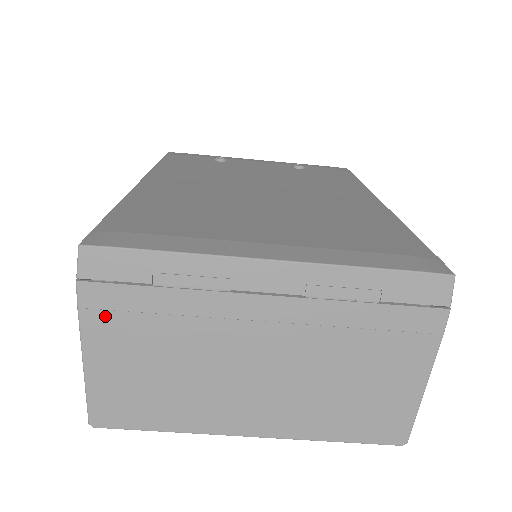
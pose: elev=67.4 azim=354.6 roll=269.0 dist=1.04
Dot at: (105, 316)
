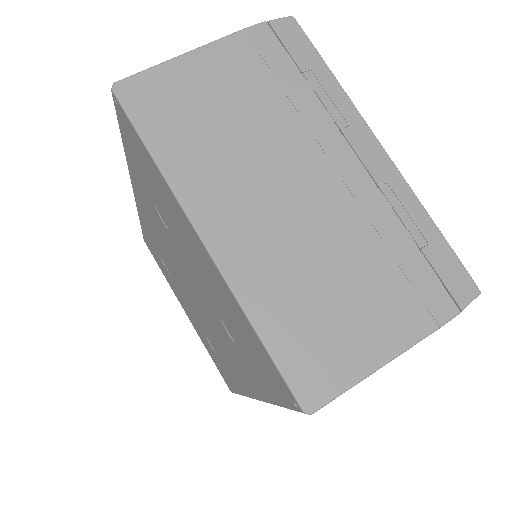
Dot at: (249, 51)
